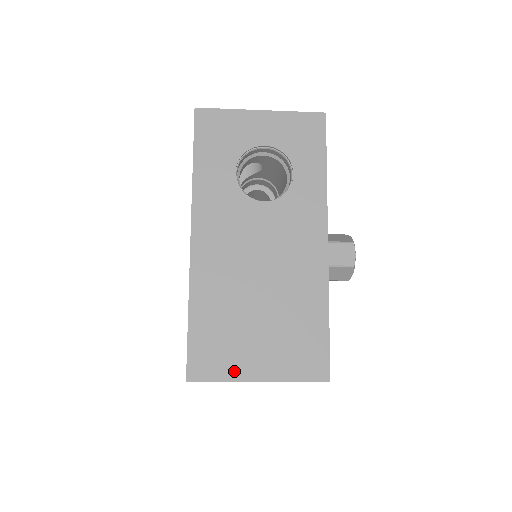
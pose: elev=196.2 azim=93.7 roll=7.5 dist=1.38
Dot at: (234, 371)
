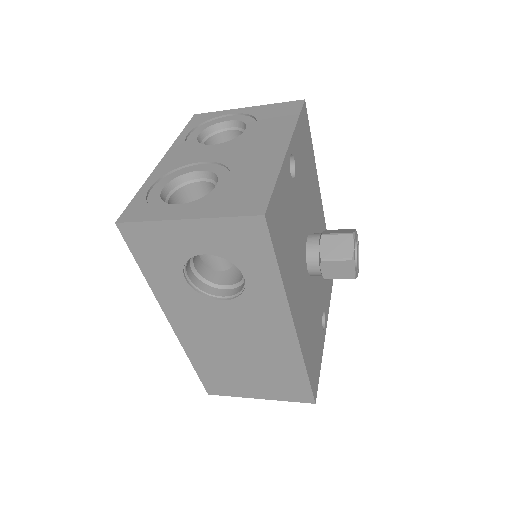
Dot at: (239, 393)
